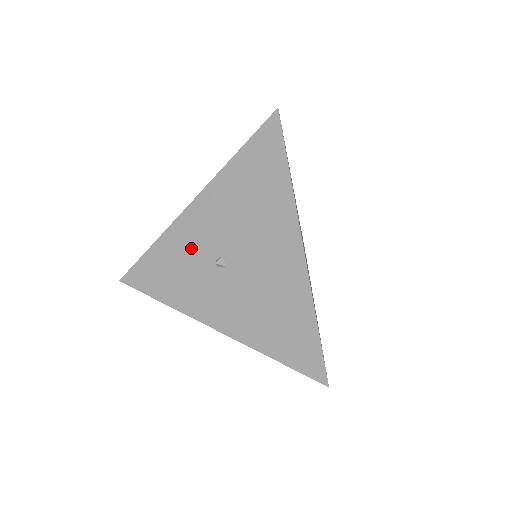
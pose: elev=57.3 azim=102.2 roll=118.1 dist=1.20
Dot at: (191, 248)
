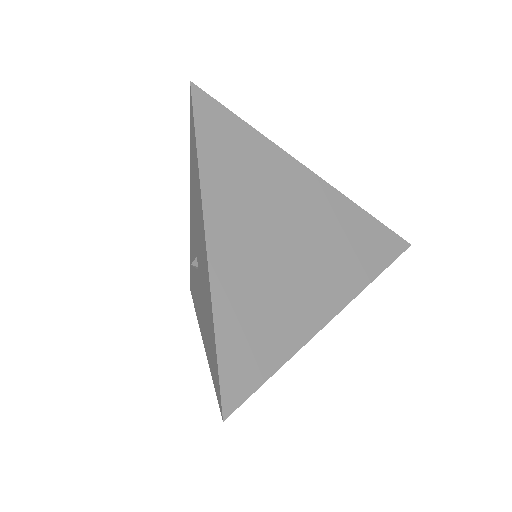
Dot at: (193, 251)
